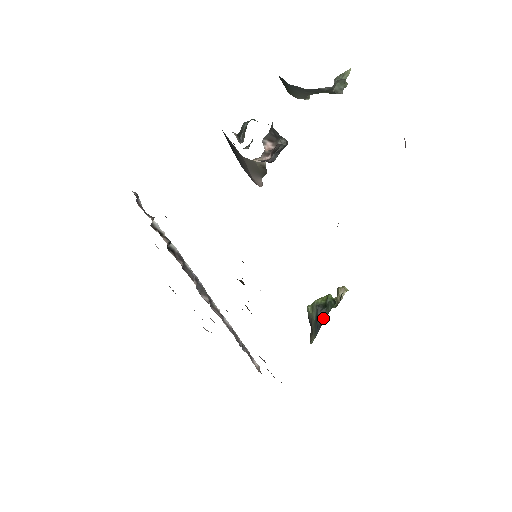
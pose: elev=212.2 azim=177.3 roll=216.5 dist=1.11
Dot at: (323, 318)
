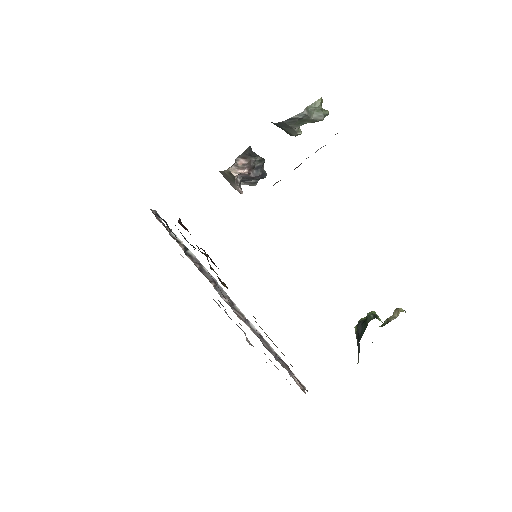
Dot at: (362, 332)
